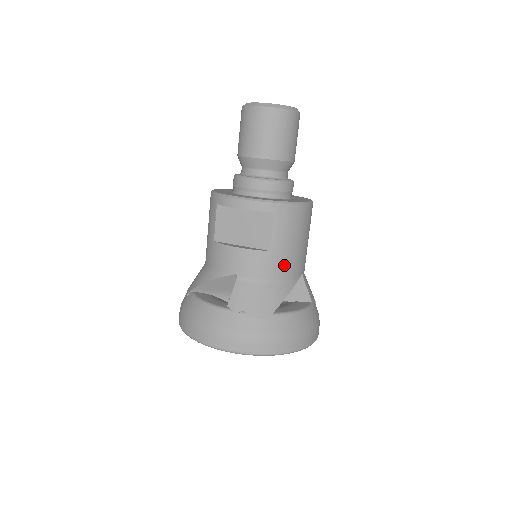
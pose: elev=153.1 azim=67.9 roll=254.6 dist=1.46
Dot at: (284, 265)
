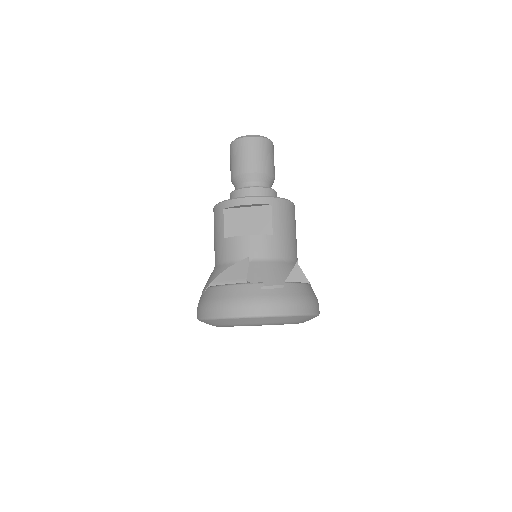
Dot at: (284, 247)
